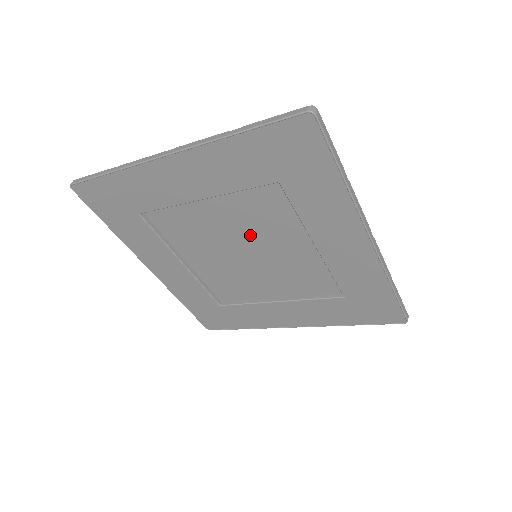
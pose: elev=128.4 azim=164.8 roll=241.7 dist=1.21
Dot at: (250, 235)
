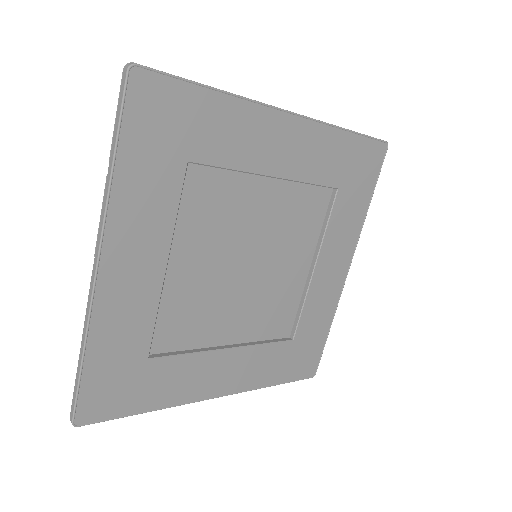
Dot at: (231, 244)
